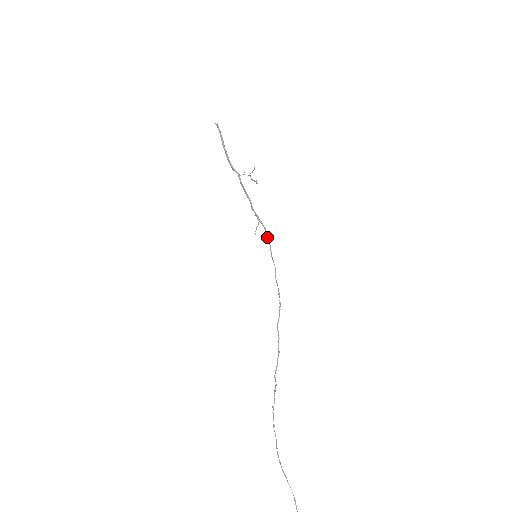
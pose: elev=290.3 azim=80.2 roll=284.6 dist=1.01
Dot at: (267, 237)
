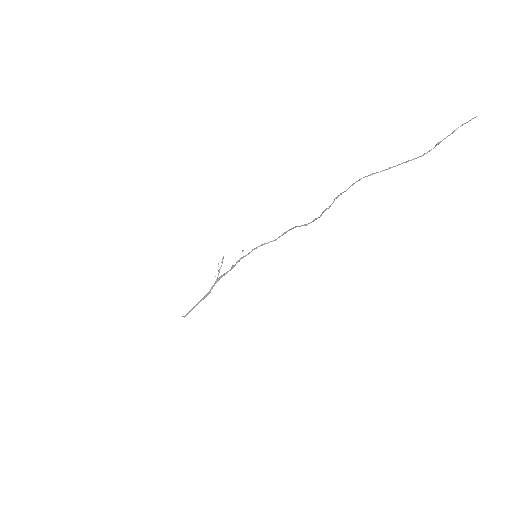
Dot at: (252, 250)
